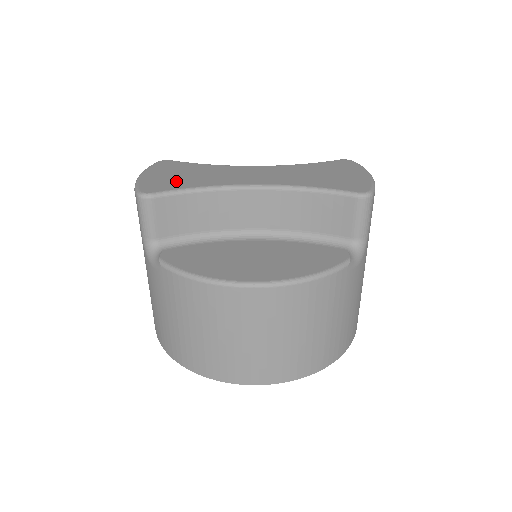
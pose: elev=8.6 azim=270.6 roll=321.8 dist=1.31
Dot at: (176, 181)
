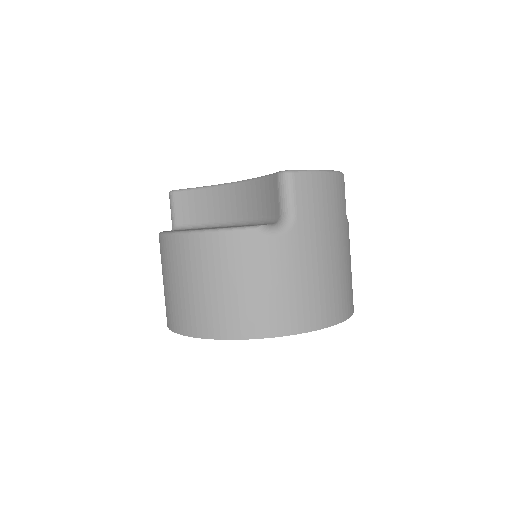
Dot at: occluded
